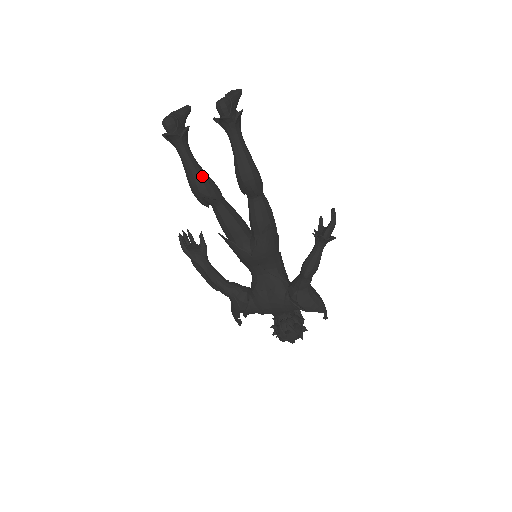
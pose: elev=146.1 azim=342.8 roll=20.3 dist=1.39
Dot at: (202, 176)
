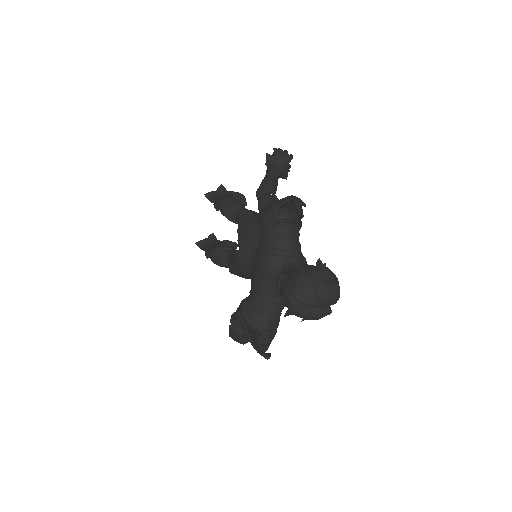
Dot at: occluded
